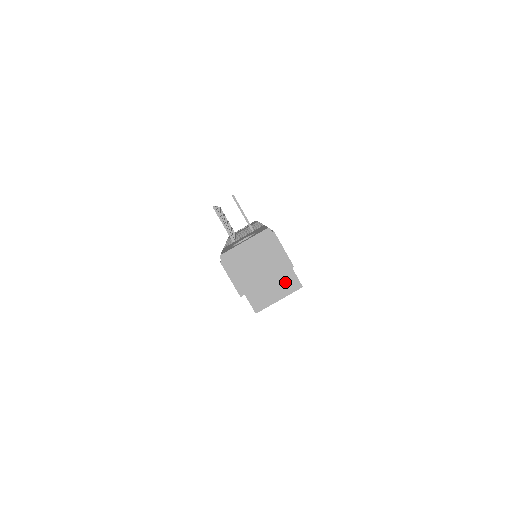
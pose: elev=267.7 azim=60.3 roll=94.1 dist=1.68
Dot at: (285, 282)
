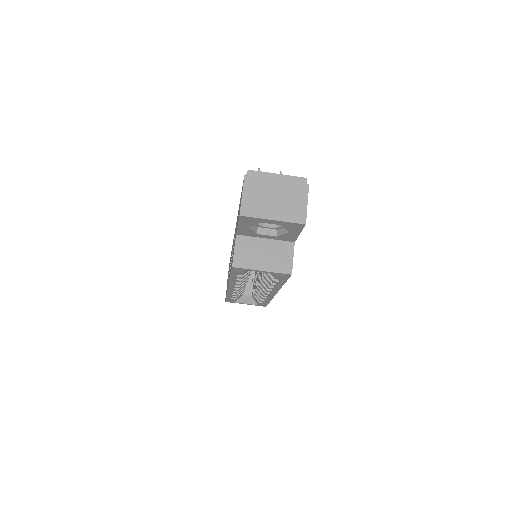
Dot at: (279, 259)
